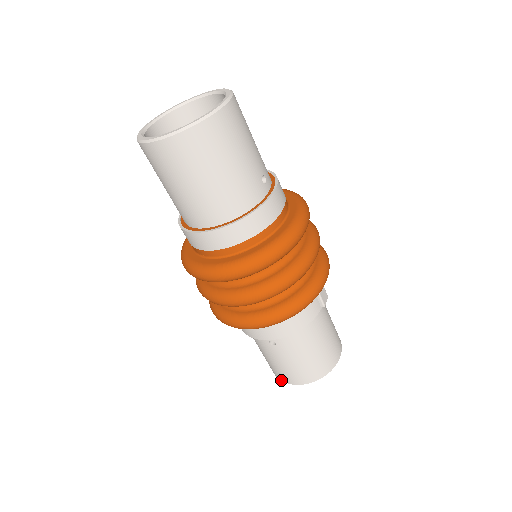
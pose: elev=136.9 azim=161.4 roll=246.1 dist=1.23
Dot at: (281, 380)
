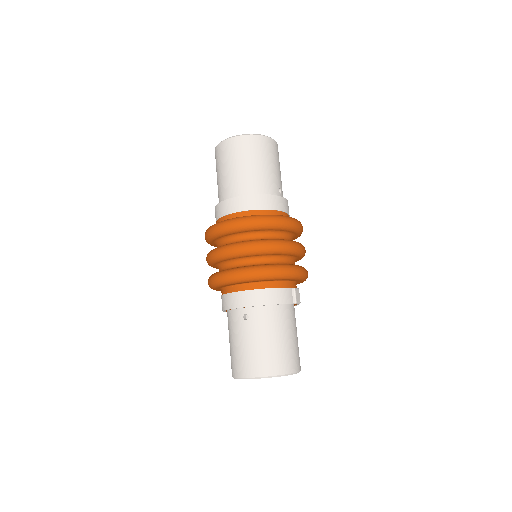
Dot at: (238, 377)
